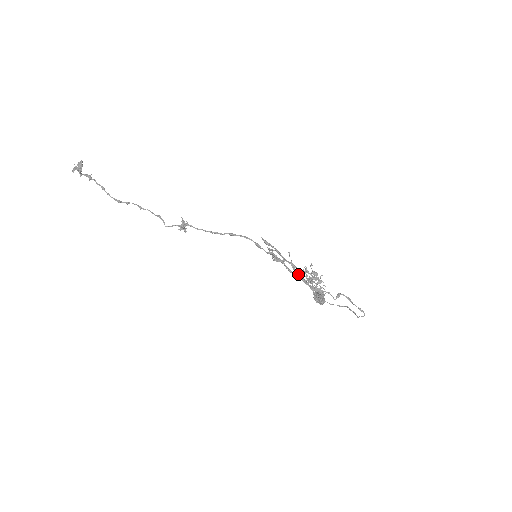
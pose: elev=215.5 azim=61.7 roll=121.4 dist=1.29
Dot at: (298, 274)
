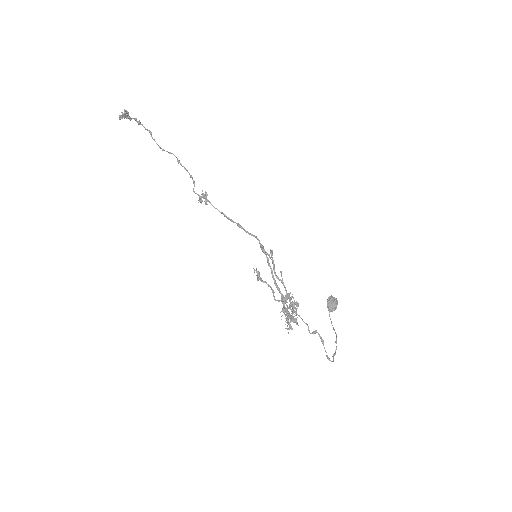
Dot at: occluded
